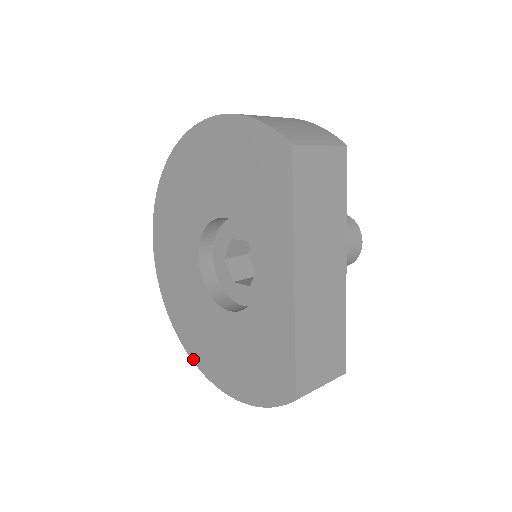
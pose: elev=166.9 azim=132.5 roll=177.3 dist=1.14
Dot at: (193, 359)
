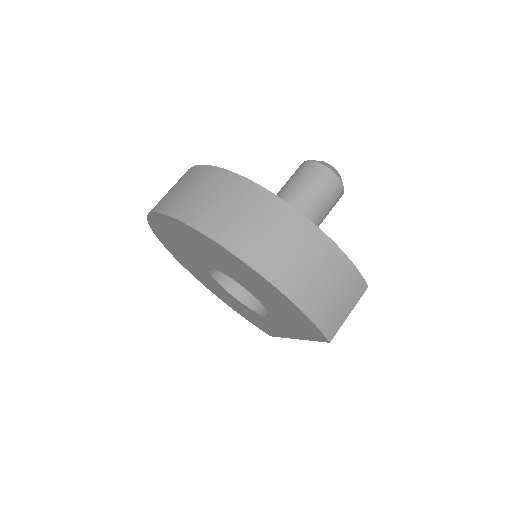
Dot at: (186, 268)
